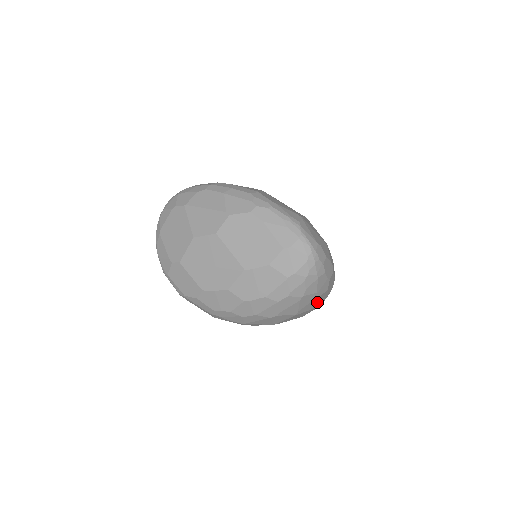
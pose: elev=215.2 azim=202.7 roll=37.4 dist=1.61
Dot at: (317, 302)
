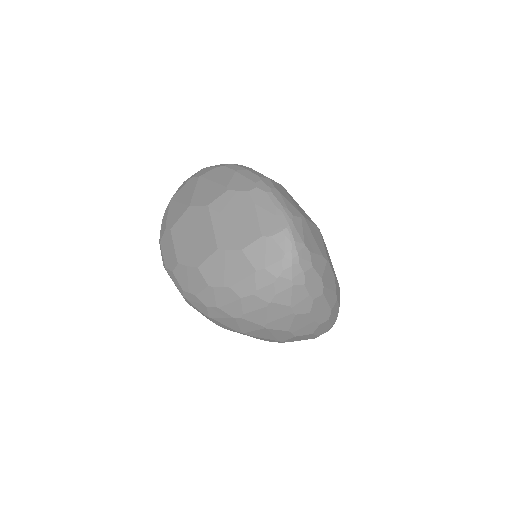
Dot at: (296, 324)
